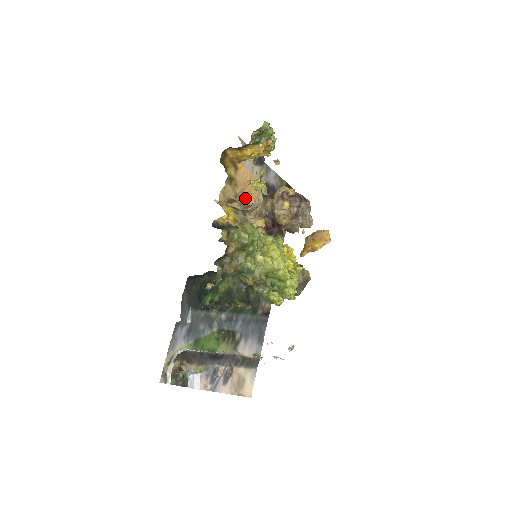
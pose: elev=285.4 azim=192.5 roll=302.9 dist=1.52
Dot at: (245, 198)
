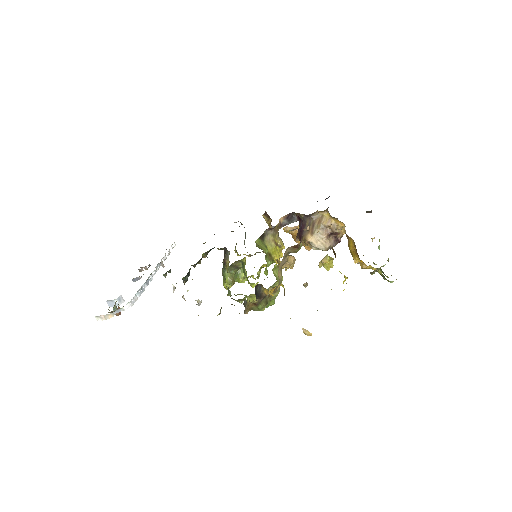
Dot at: occluded
